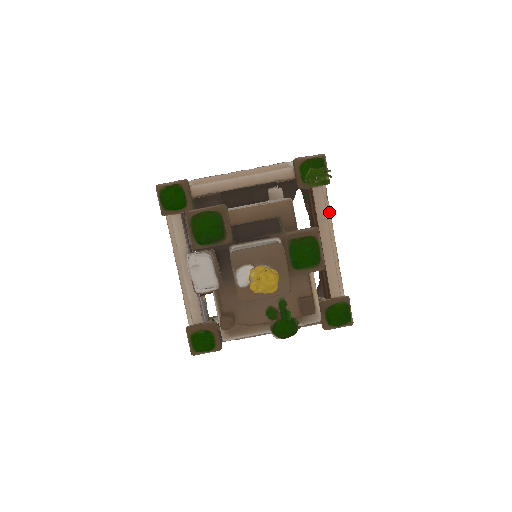
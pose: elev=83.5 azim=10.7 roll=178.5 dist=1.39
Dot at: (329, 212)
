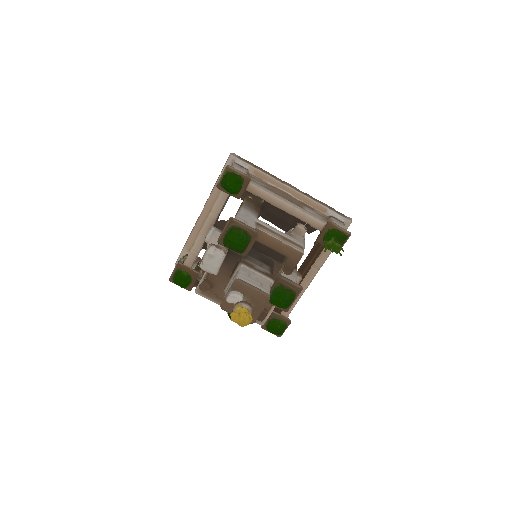
Dot at: occluded
